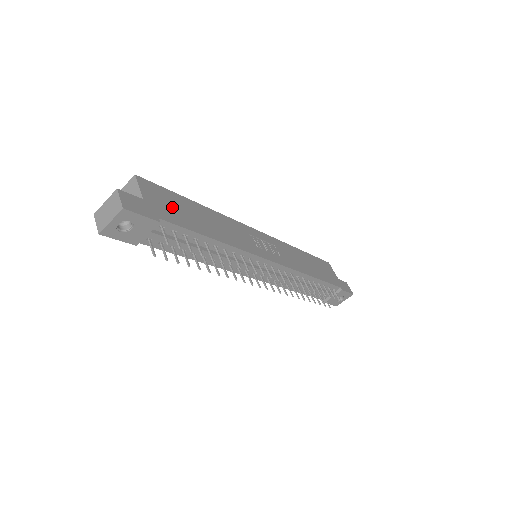
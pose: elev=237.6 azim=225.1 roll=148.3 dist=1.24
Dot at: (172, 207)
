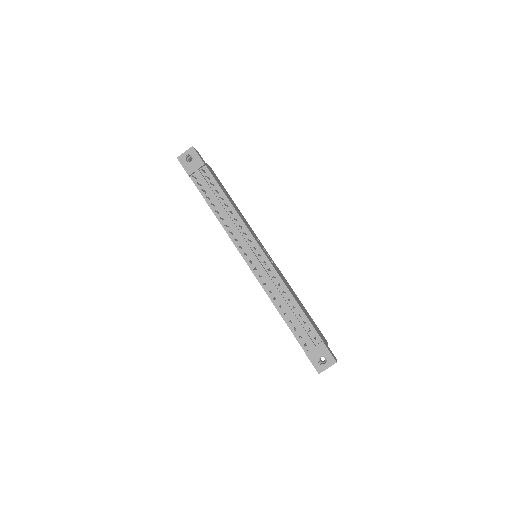
Dot at: (217, 180)
